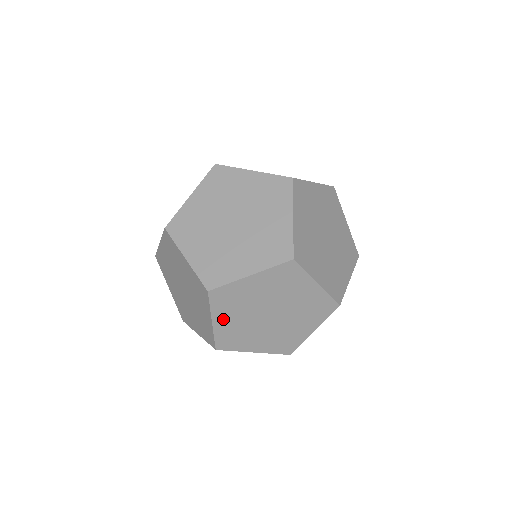
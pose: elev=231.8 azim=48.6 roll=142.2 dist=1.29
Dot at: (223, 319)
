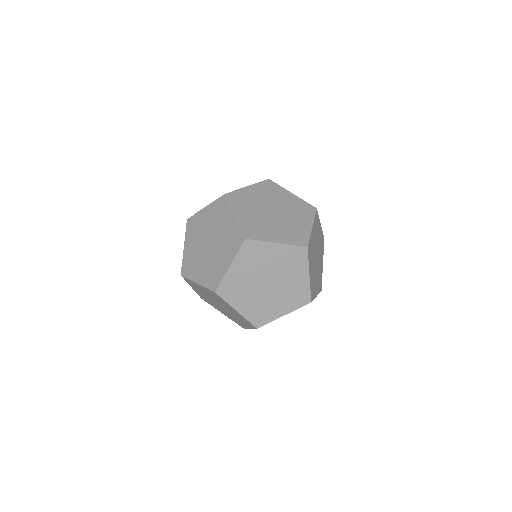
Dot at: (238, 268)
